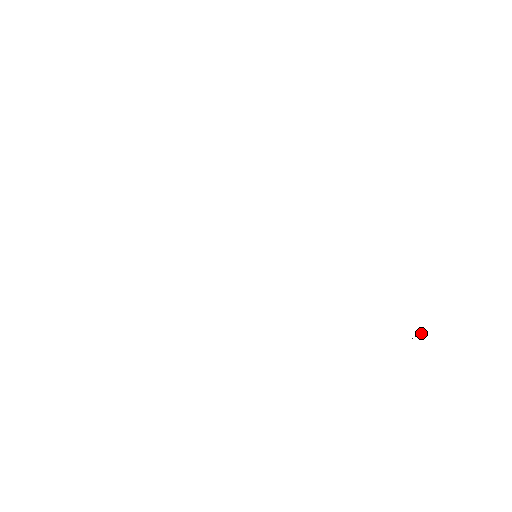
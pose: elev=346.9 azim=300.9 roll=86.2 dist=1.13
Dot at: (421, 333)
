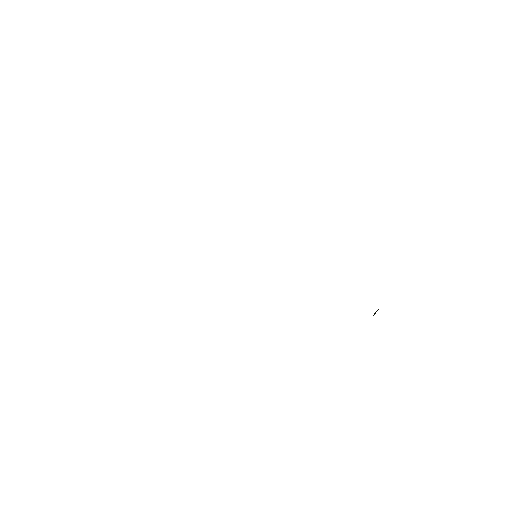
Dot at: occluded
